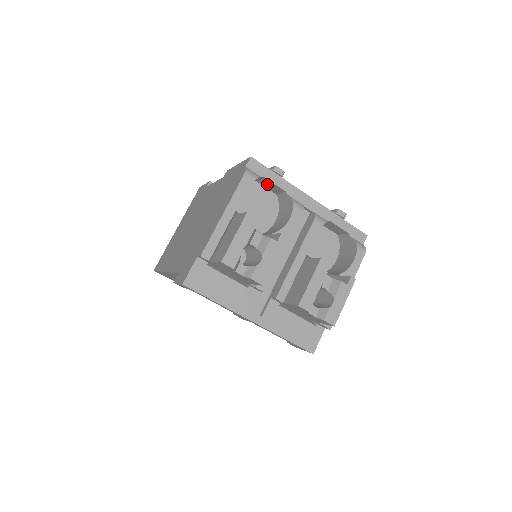
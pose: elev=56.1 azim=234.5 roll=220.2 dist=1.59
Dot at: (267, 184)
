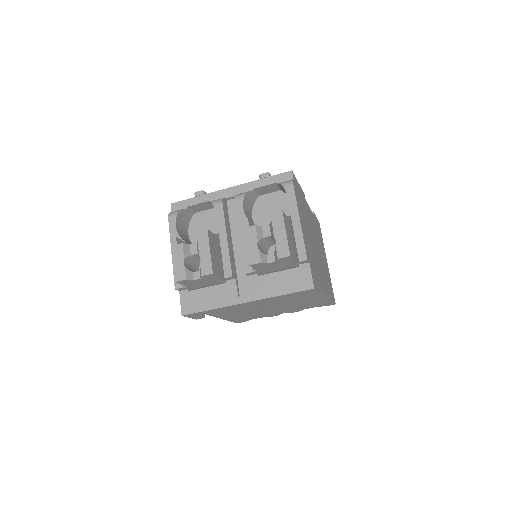
Dot at: (199, 208)
